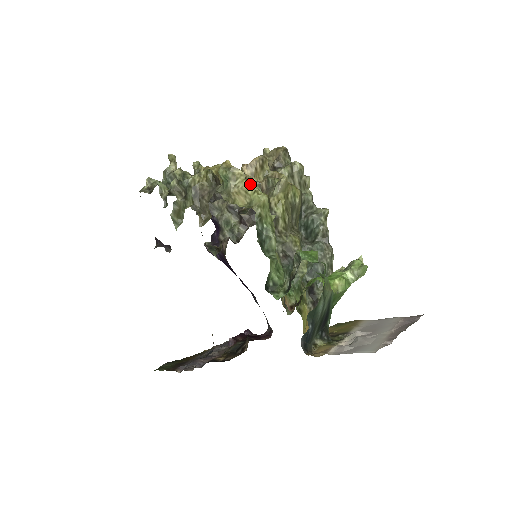
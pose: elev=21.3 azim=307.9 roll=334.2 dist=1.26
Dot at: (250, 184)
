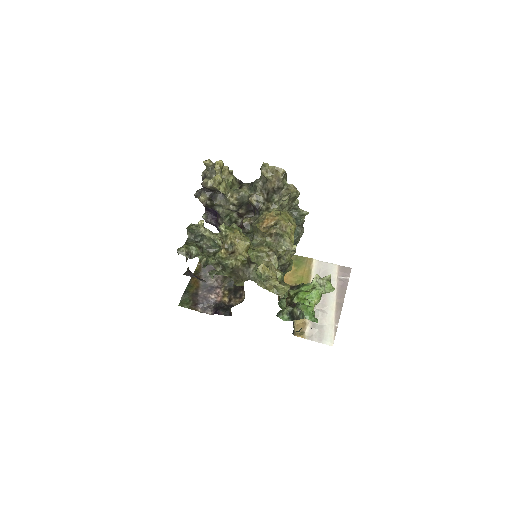
Dot at: (276, 272)
